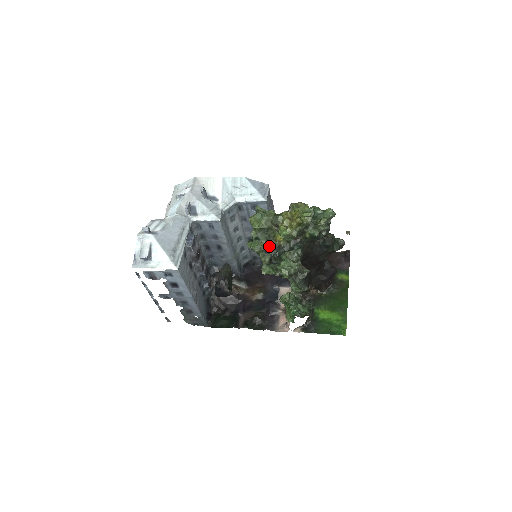
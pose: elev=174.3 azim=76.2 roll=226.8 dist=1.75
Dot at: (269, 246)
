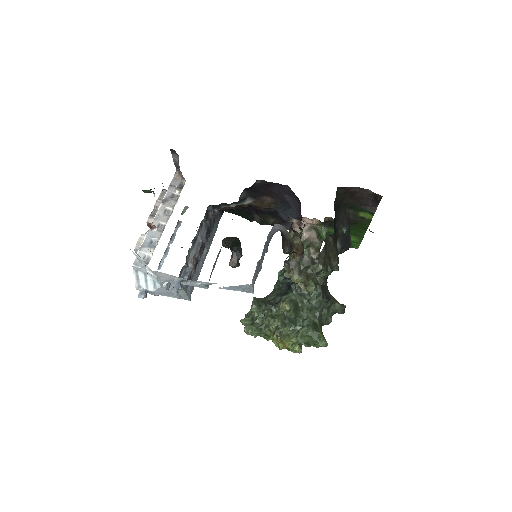
Dot at: occluded
